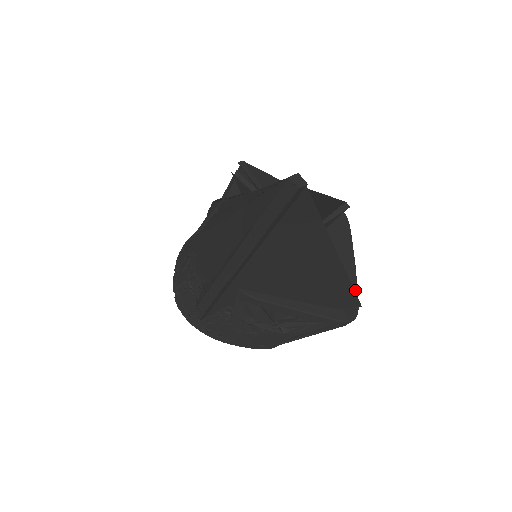
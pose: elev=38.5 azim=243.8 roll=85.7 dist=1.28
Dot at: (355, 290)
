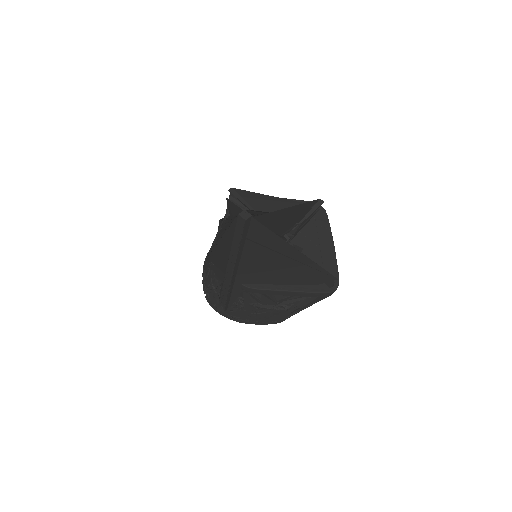
Dot at: (335, 267)
